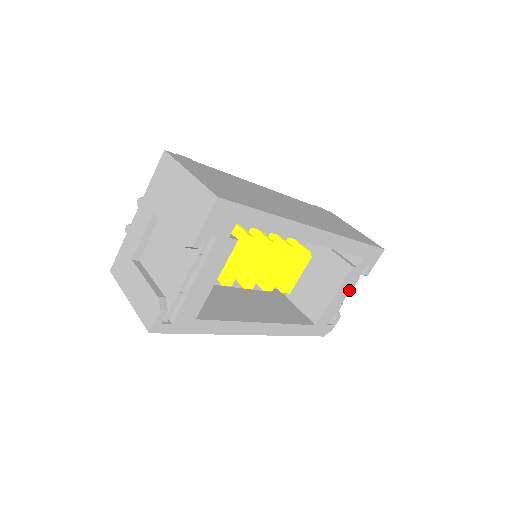
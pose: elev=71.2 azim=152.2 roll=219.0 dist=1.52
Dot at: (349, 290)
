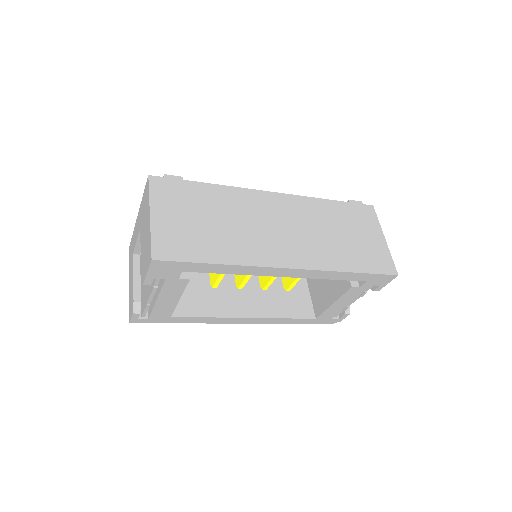
Dot at: (356, 298)
